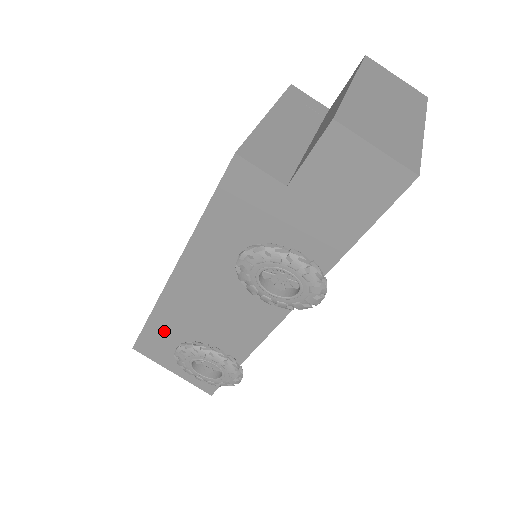
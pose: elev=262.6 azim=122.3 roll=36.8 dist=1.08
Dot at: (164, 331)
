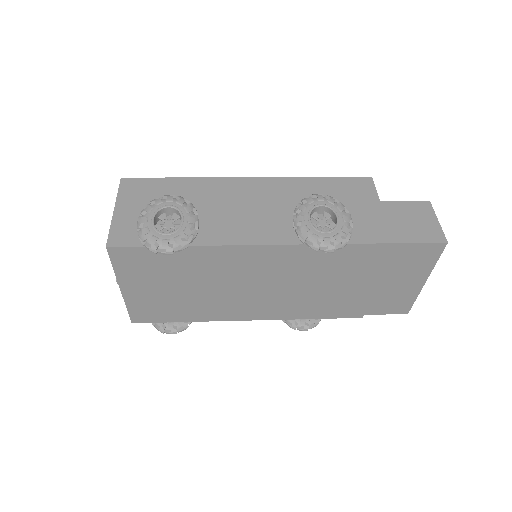
Dot at: (175, 190)
